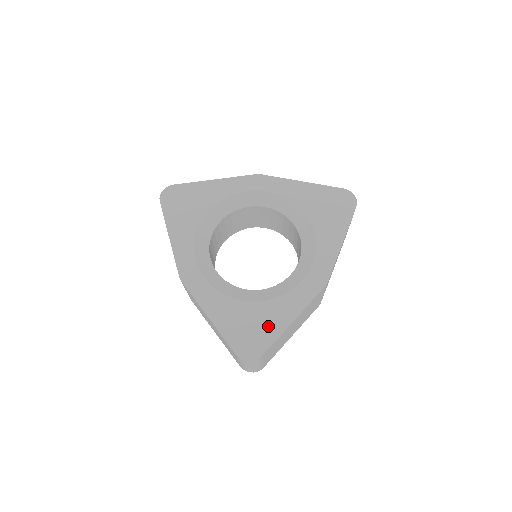
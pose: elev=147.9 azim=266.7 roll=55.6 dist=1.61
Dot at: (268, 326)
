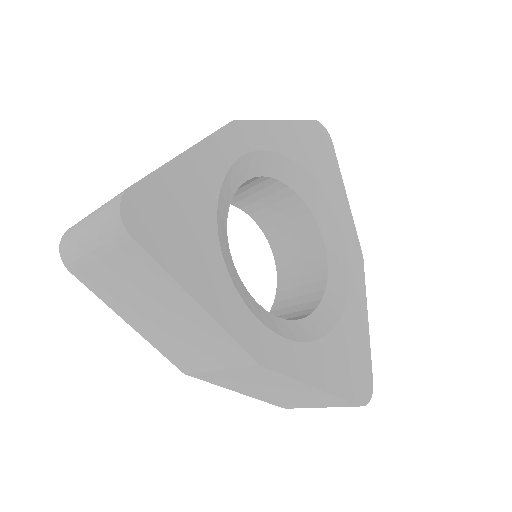
Dot at: (359, 345)
